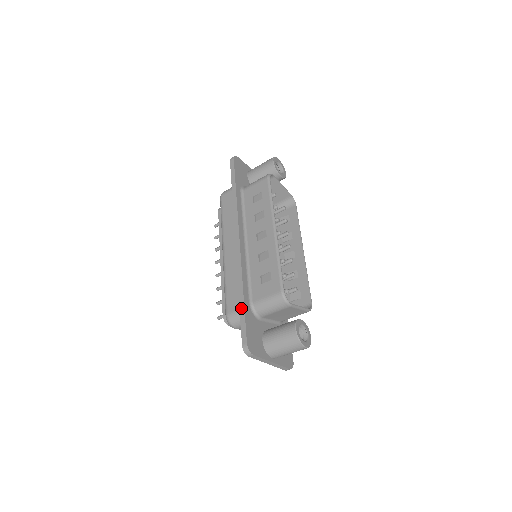
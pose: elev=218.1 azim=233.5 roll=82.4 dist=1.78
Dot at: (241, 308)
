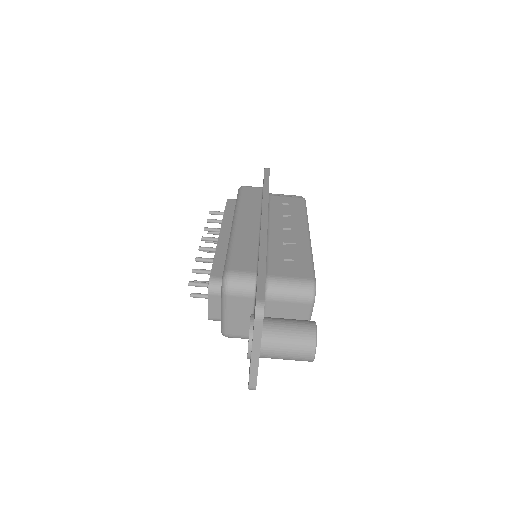
Dot at: (261, 268)
